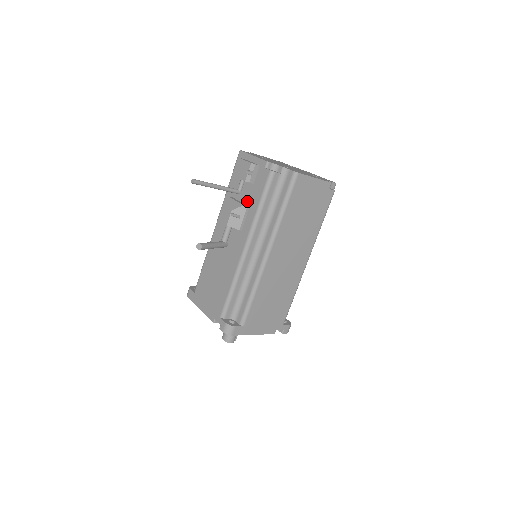
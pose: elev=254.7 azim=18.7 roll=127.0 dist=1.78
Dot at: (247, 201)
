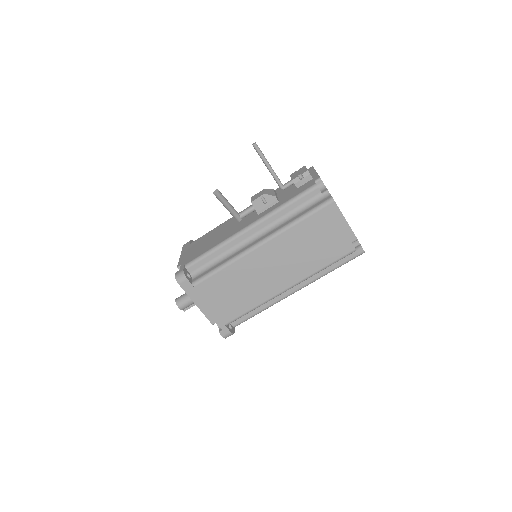
Dot at: (282, 198)
